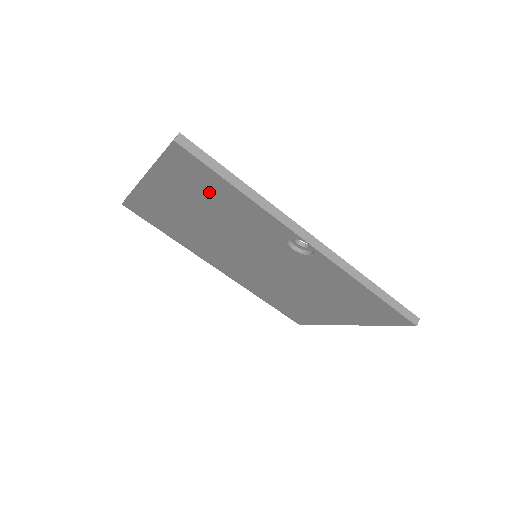
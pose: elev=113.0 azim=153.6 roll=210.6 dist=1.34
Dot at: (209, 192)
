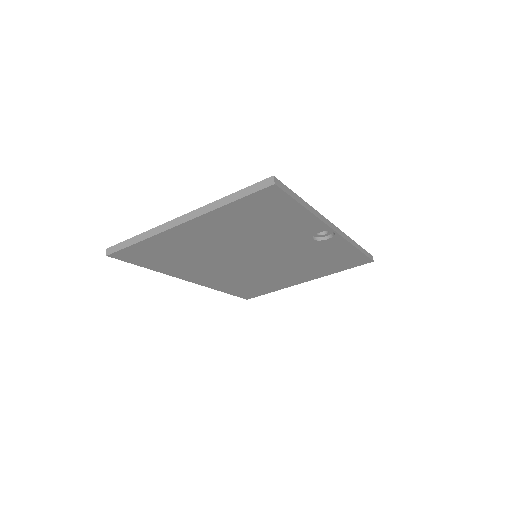
Dot at: (267, 217)
